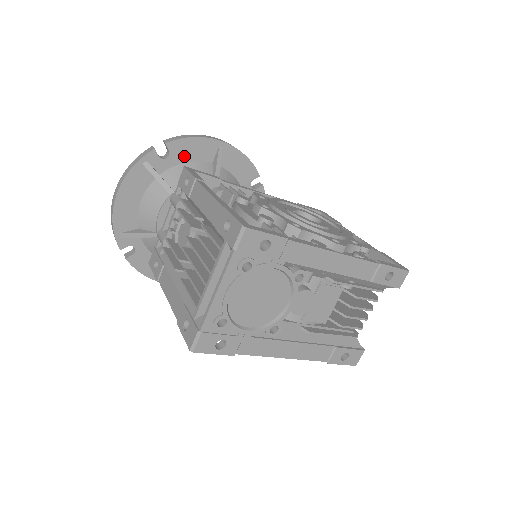
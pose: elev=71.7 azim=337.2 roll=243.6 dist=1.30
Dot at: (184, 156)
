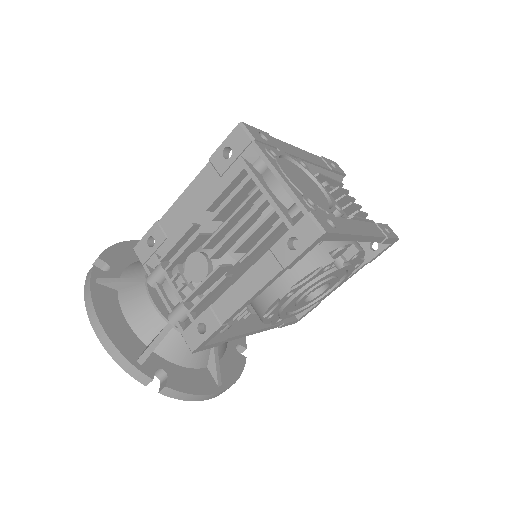
Dot at: (121, 263)
